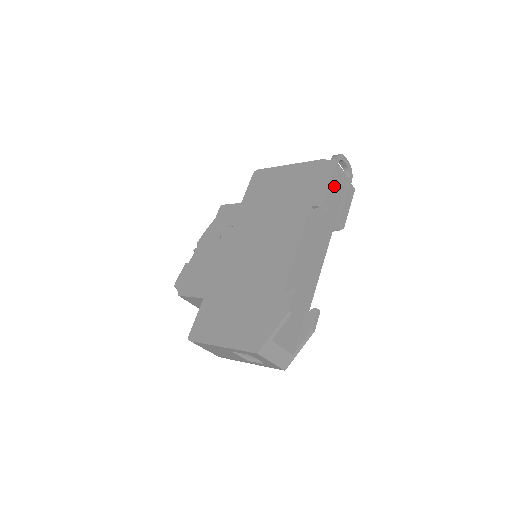
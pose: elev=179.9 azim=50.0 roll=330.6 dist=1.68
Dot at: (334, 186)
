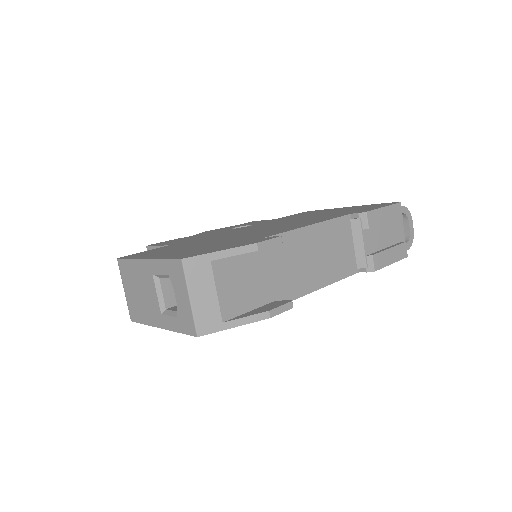
Dot at: (387, 218)
